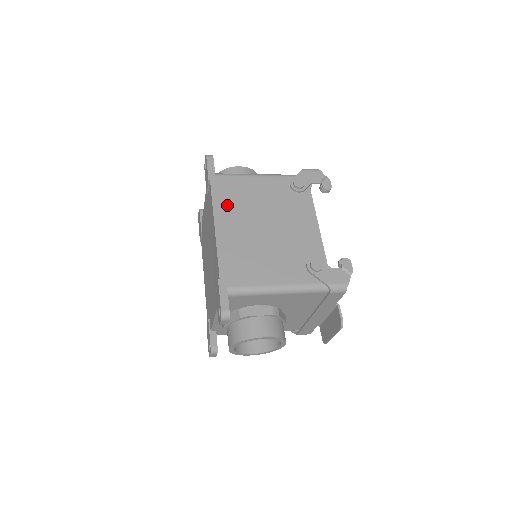
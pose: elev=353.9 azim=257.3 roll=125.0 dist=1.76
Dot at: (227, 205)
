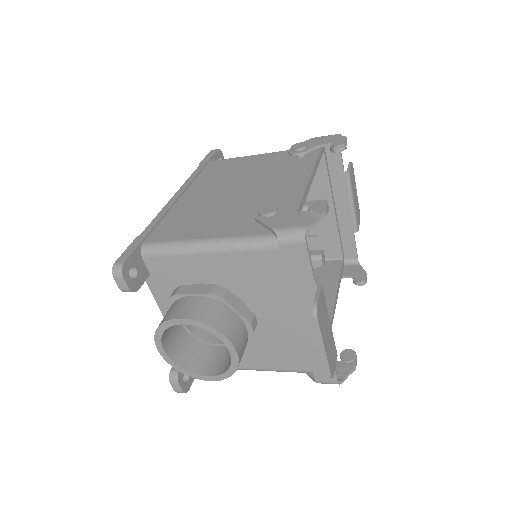
Dot at: (203, 180)
